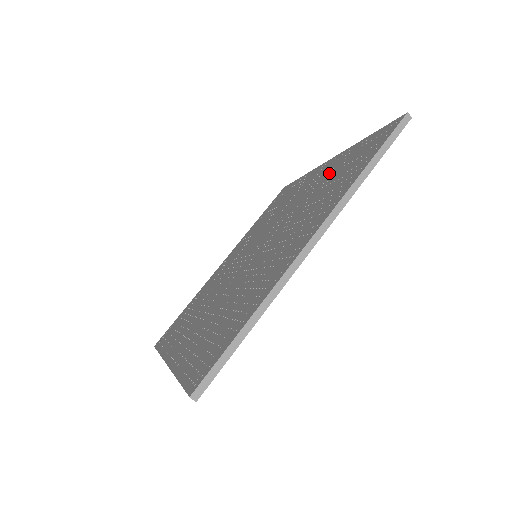
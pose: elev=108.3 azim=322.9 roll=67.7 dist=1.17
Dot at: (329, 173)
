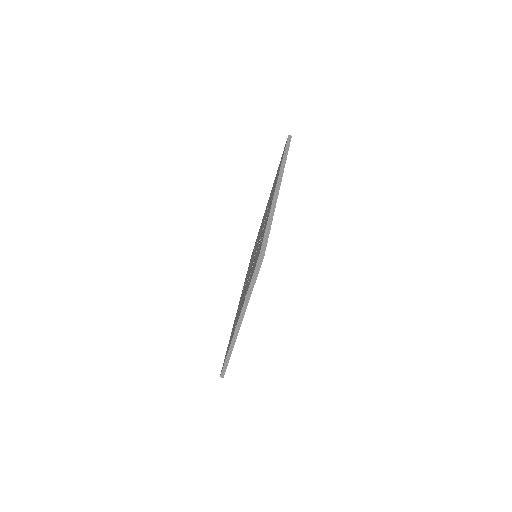
Dot at: (270, 195)
